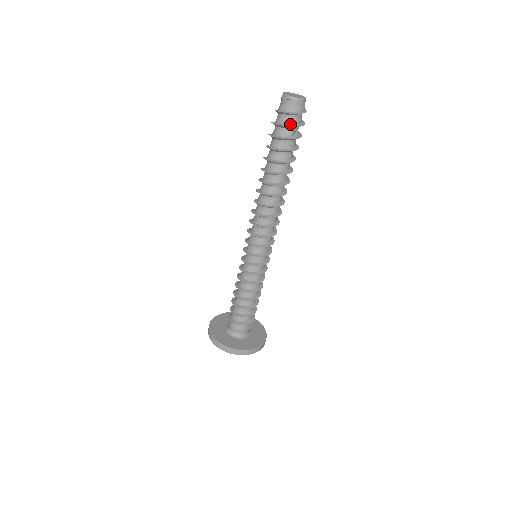
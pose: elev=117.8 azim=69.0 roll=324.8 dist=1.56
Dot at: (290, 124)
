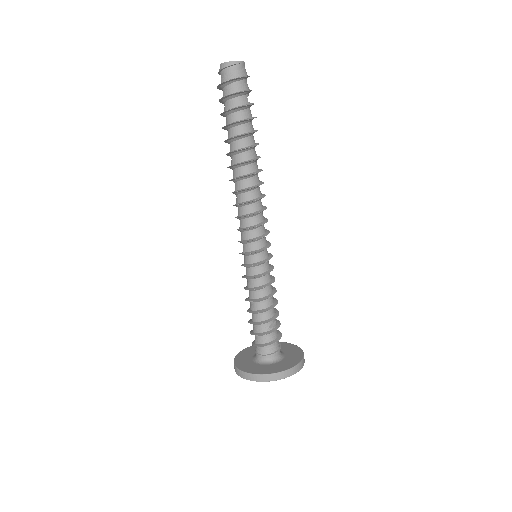
Dot at: (243, 90)
